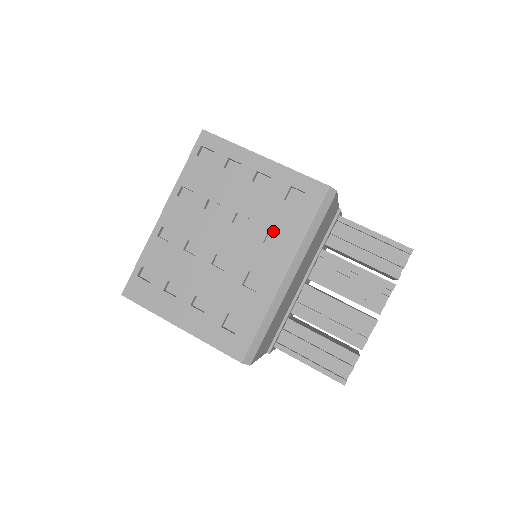
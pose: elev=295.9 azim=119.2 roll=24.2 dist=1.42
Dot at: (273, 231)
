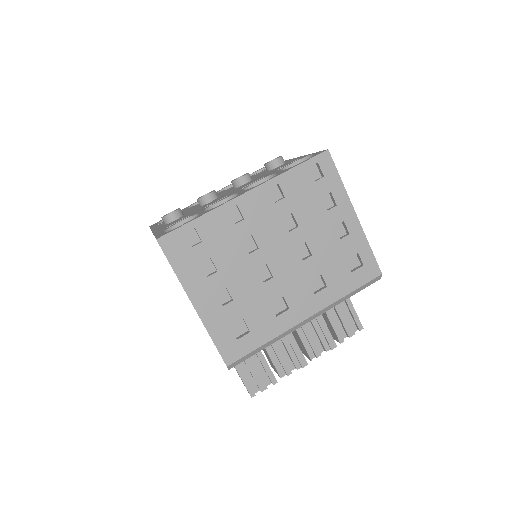
Dot at: (320, 276)
